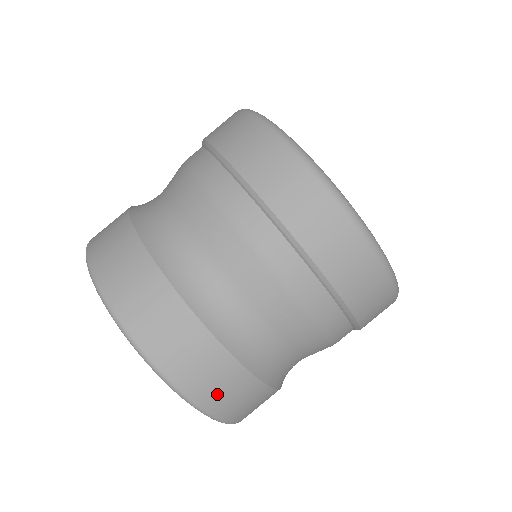
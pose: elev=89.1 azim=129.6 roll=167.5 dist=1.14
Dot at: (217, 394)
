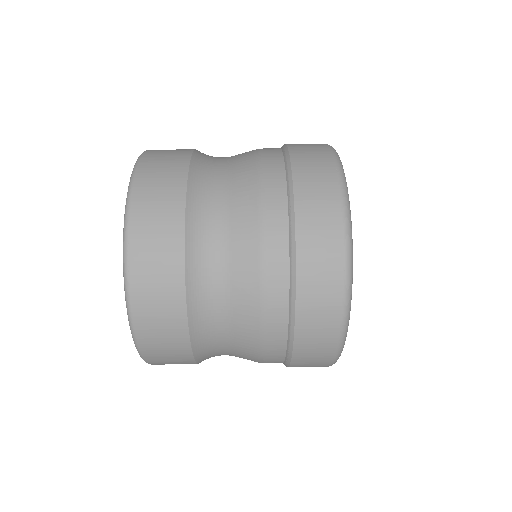
Dot at: (151, 196)
